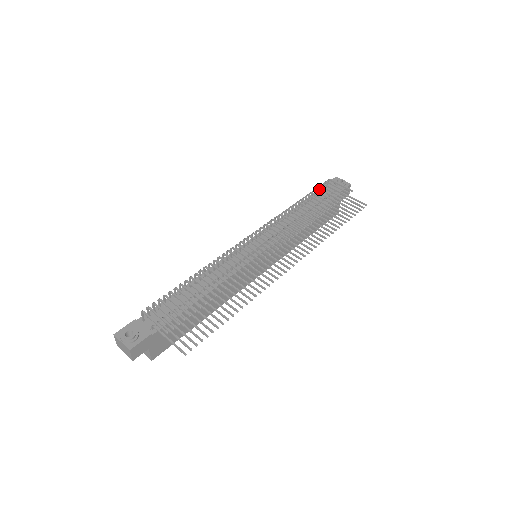
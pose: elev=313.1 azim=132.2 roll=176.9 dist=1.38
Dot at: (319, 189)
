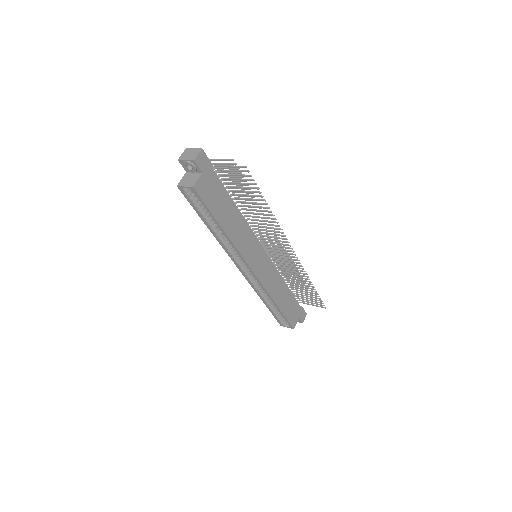
Dot at: occluded
